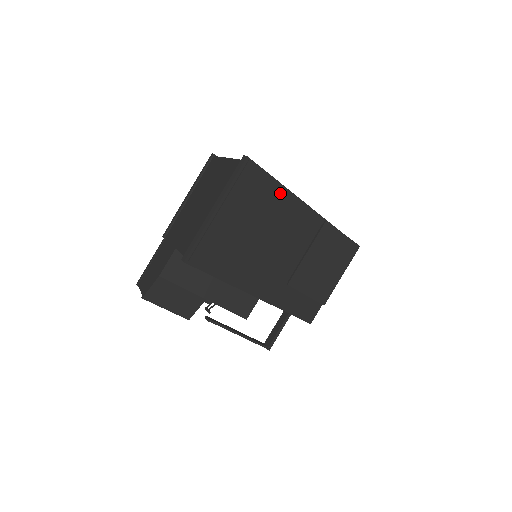
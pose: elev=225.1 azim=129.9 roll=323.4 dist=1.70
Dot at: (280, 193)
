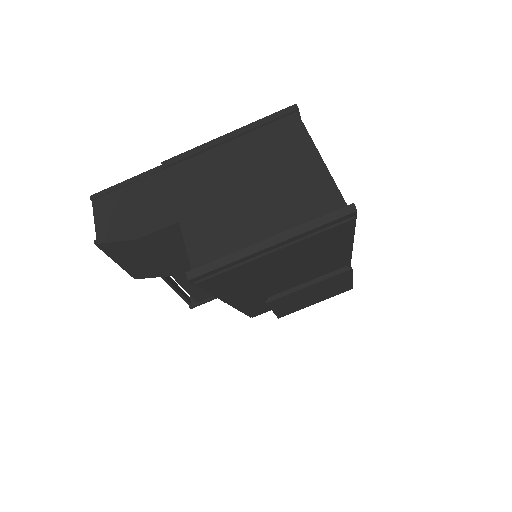
Dot at: (345, 244)
